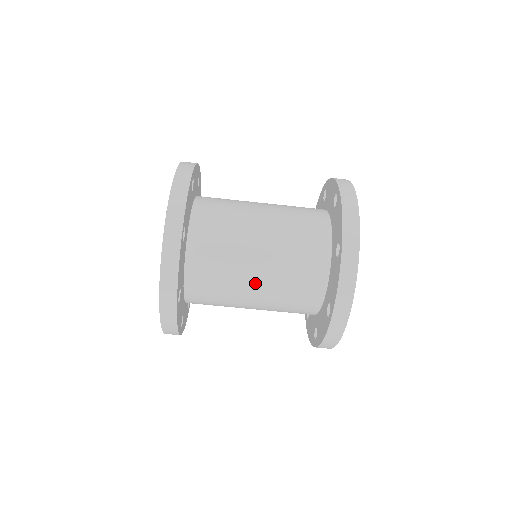
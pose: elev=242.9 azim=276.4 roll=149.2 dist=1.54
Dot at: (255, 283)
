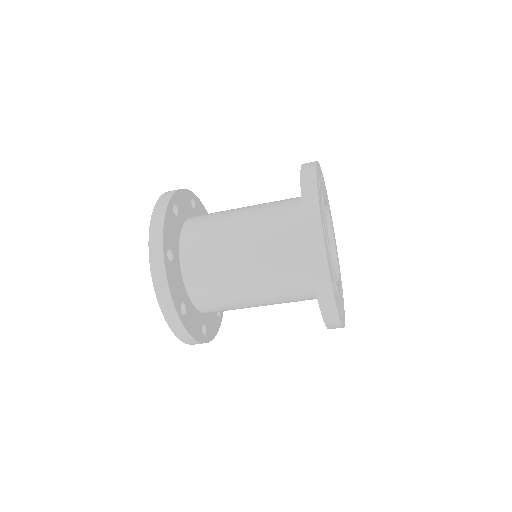
Dot at: occluded
